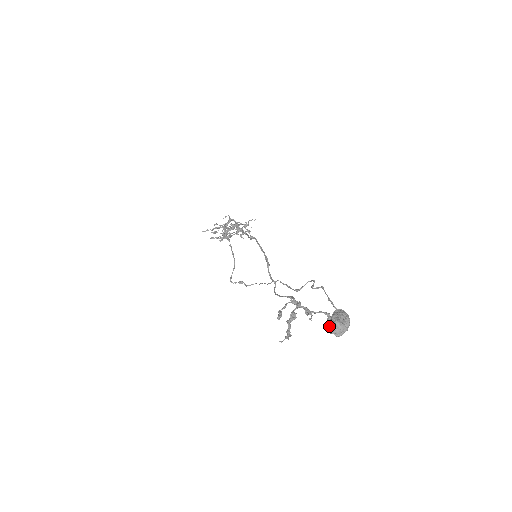
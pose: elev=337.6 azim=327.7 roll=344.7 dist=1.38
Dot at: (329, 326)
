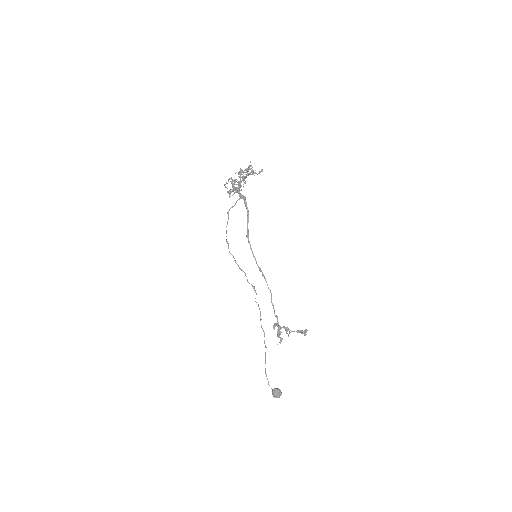
Dot at: (272, 394)
